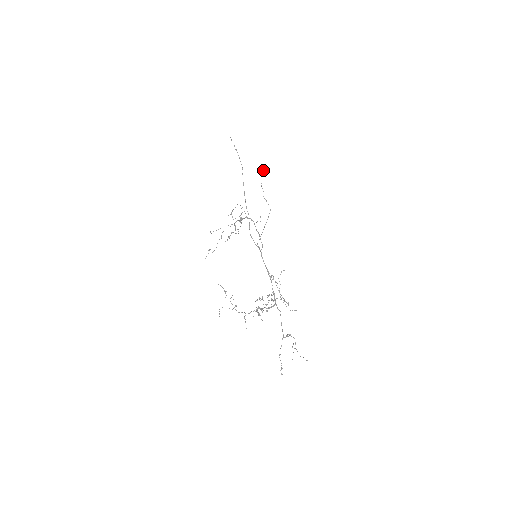
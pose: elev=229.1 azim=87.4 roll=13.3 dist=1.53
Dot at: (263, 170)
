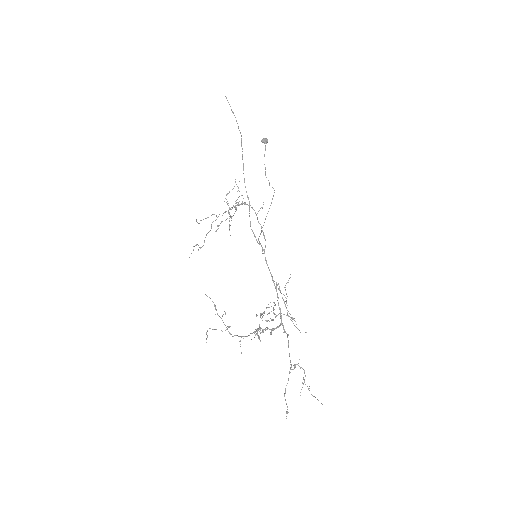
Dot at: (266, 142)
